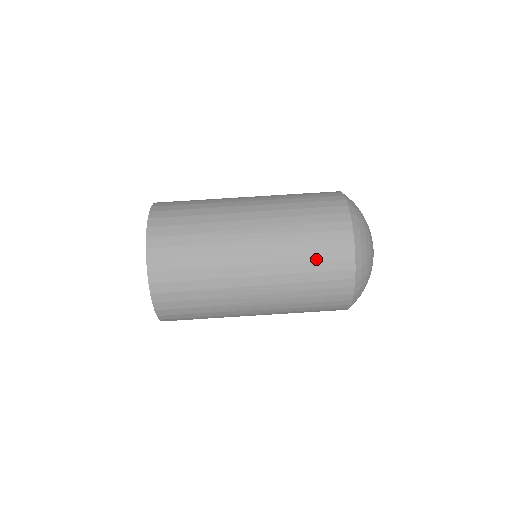
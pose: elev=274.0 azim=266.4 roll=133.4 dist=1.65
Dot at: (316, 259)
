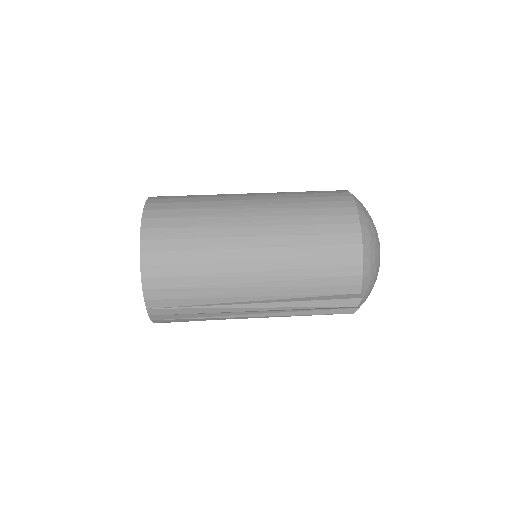
Dot at: occluded
